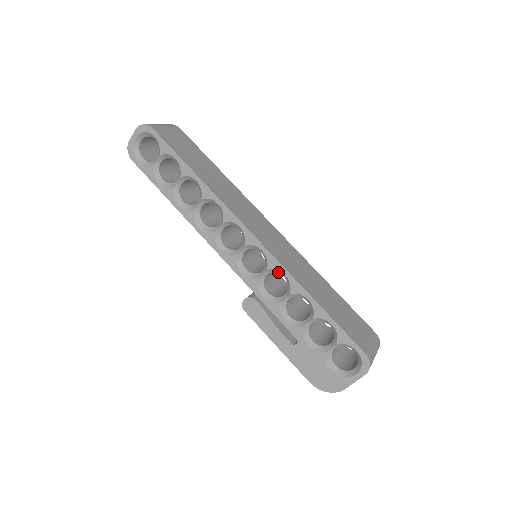
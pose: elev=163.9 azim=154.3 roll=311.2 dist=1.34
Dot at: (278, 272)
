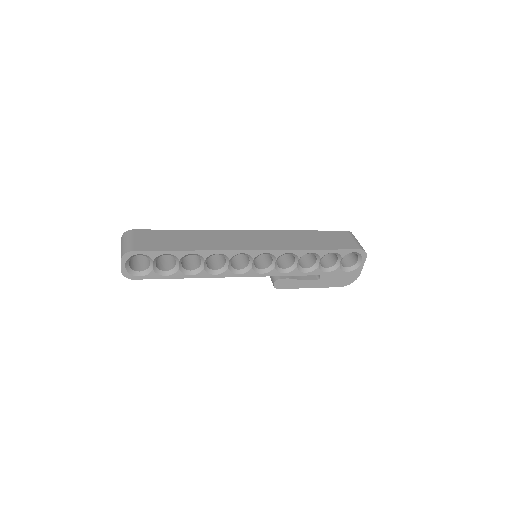
Dot at: occluded
